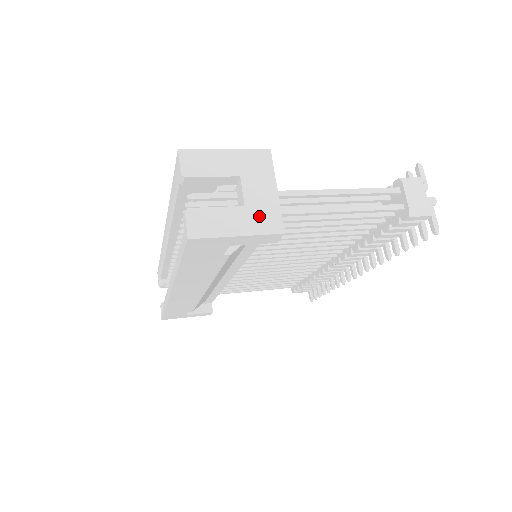
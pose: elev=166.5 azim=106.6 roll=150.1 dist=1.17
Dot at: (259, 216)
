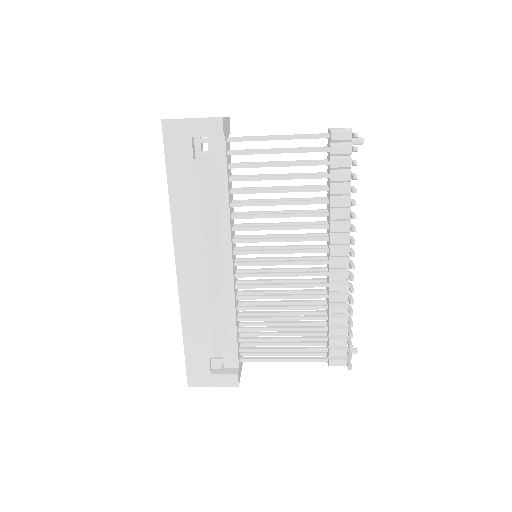
Dot at: occluded
